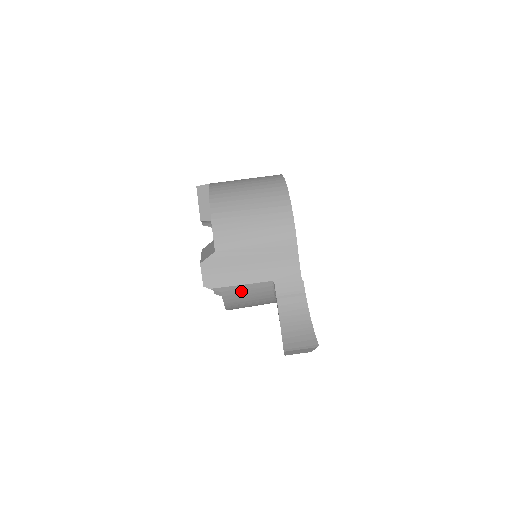
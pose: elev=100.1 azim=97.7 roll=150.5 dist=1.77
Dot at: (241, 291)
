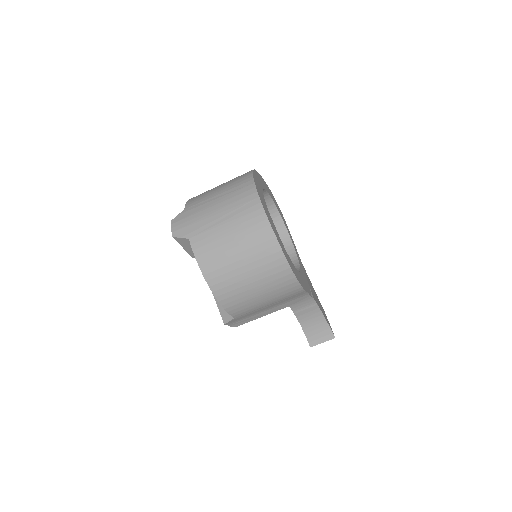
Dot at: occluded
